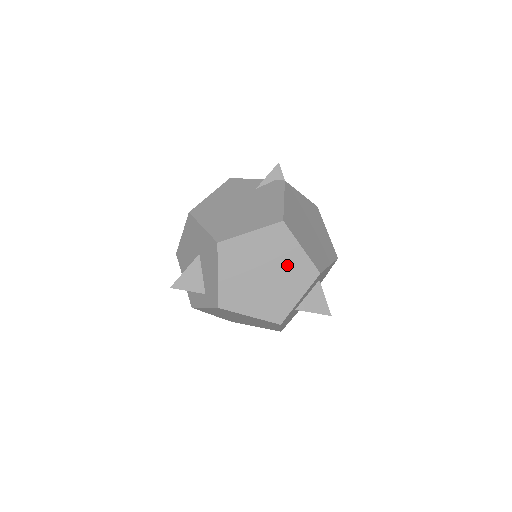
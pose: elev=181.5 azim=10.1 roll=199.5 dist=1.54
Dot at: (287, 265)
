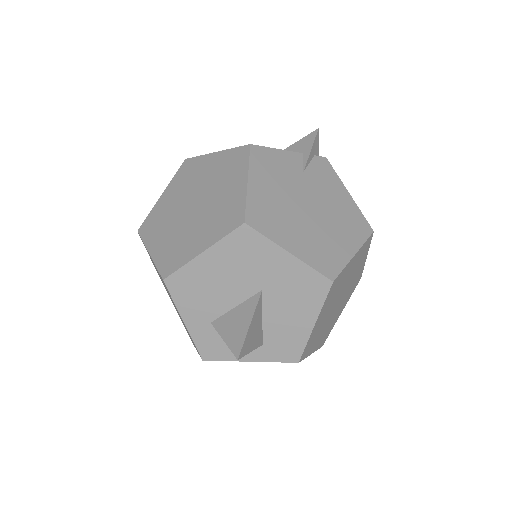
Dot at: (353, 281)
